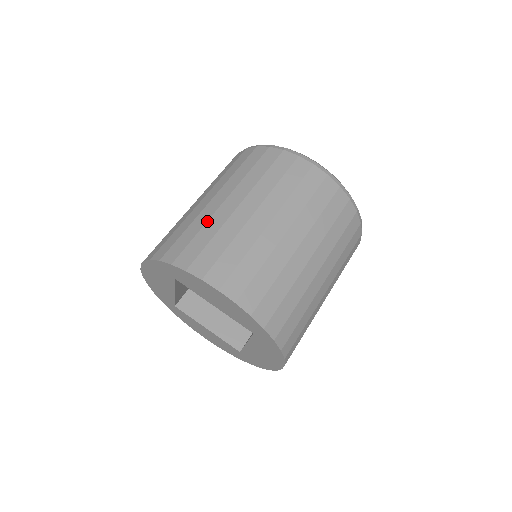
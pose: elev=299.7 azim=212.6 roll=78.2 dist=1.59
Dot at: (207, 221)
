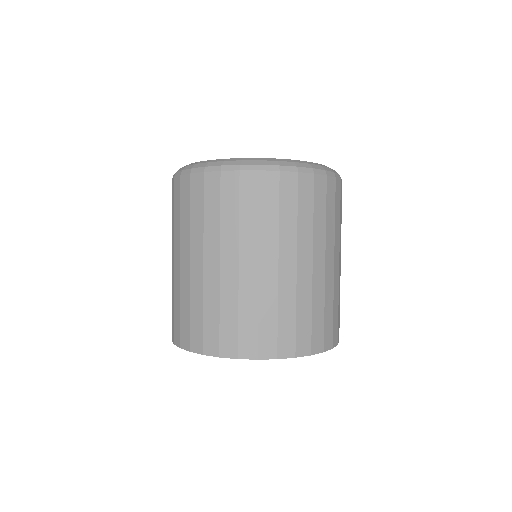
Dot at: (189, 294)
